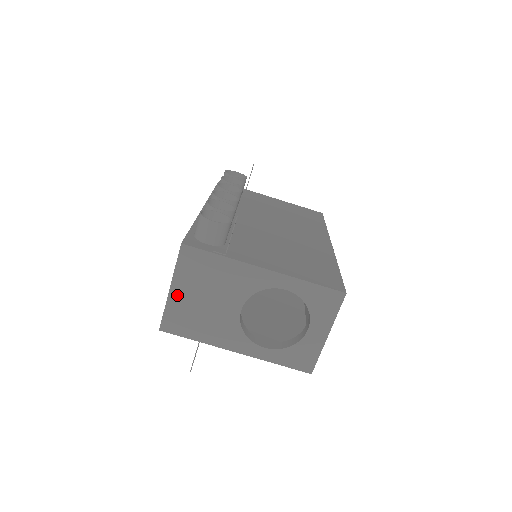
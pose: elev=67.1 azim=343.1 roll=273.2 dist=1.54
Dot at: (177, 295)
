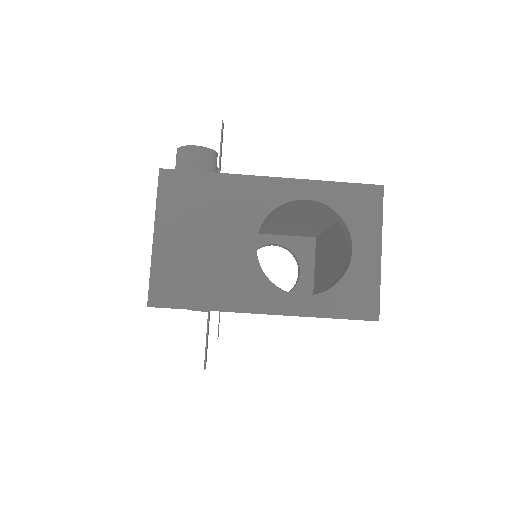
Dot at: (165, 244)
